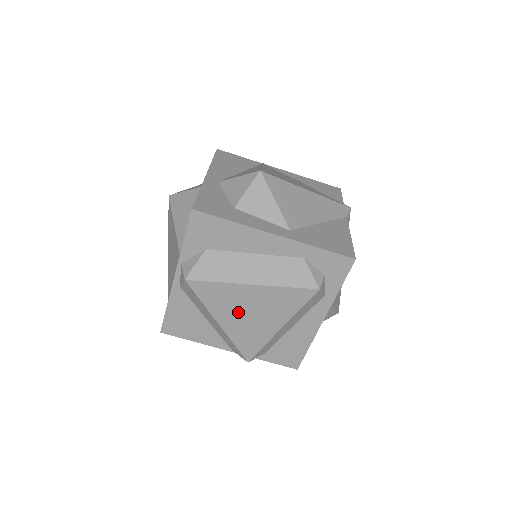
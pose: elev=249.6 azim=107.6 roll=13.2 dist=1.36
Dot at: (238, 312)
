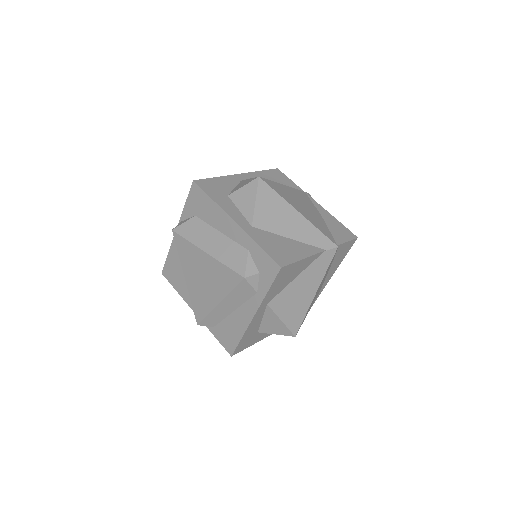
Dot at: (196, 273)
